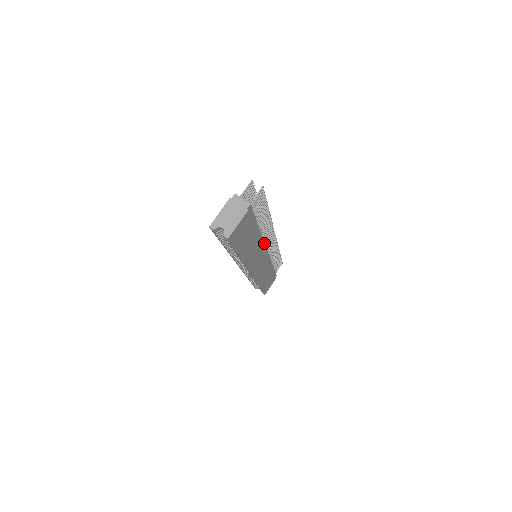
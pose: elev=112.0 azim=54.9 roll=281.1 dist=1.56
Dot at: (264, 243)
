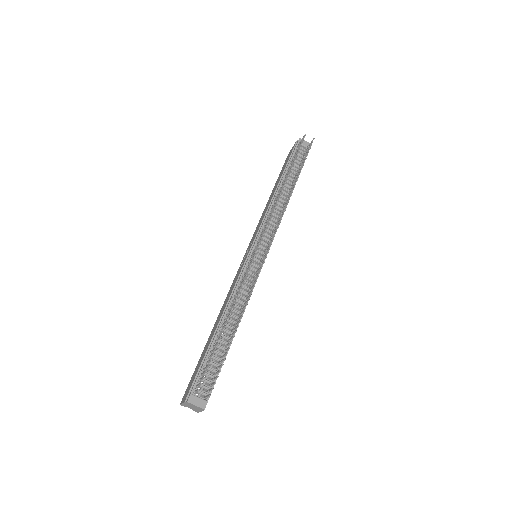
Dot at: occluded
